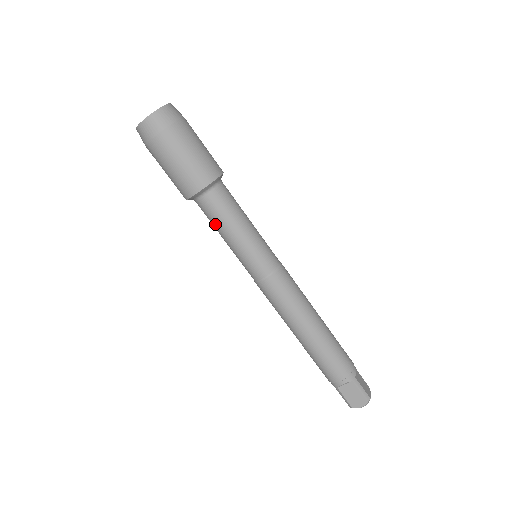
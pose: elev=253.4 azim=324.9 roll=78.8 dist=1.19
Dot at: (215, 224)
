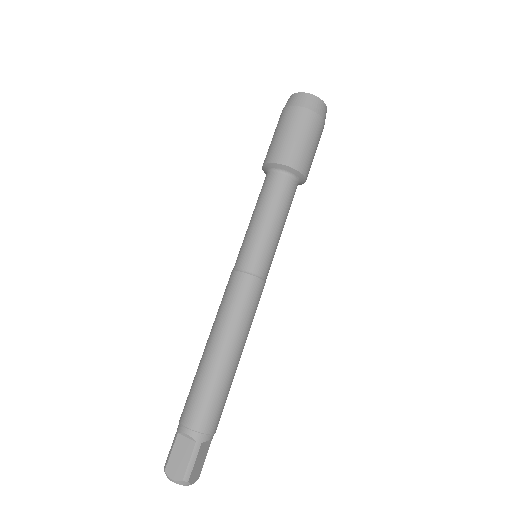
Dot at: (260, 199)
